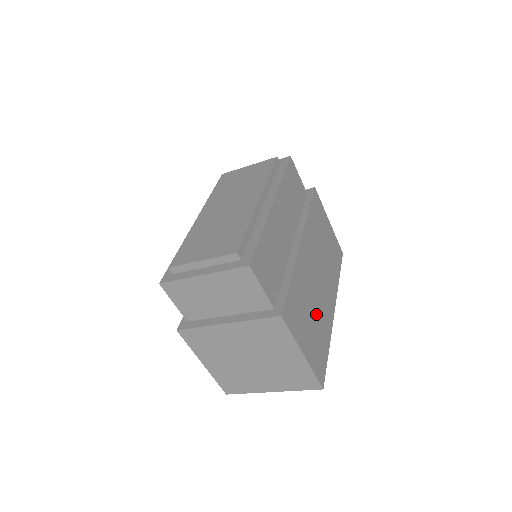
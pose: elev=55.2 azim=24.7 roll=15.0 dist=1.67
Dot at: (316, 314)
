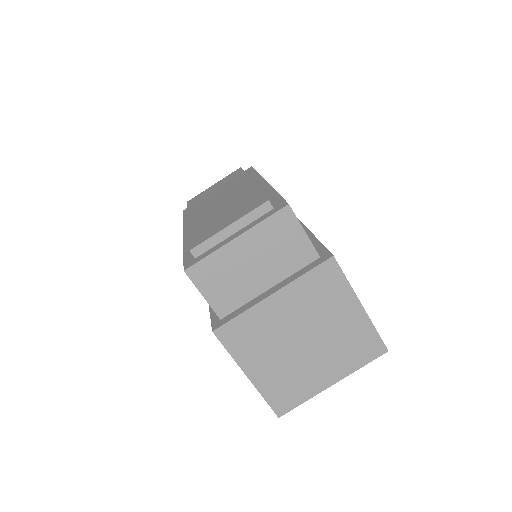
Dot at: occluded
